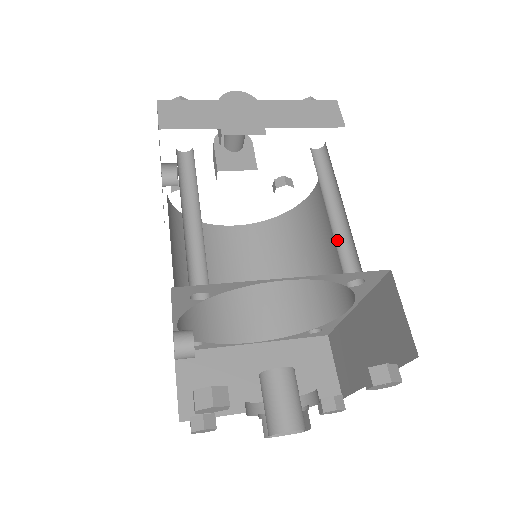
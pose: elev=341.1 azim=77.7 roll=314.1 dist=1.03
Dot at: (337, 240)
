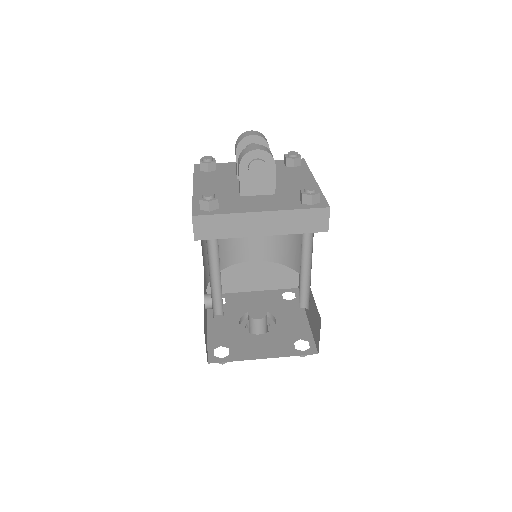
Dot at: (302, 284)
